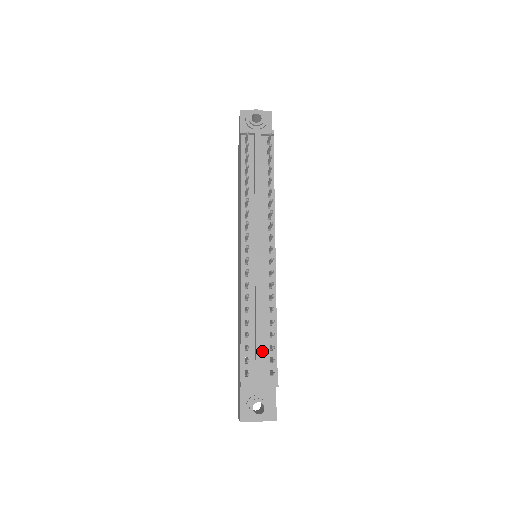
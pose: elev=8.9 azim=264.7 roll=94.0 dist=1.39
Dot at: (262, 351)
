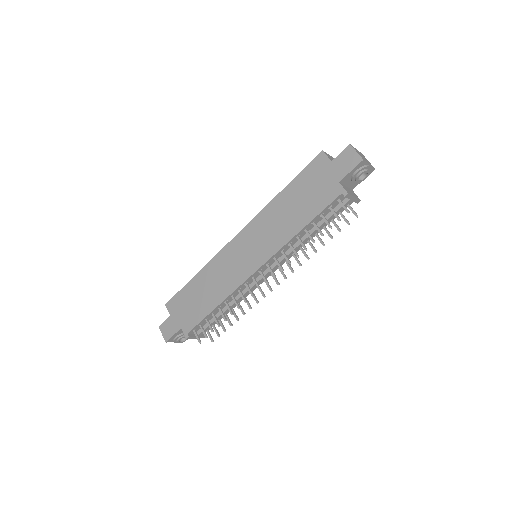
Dot at: occluded
